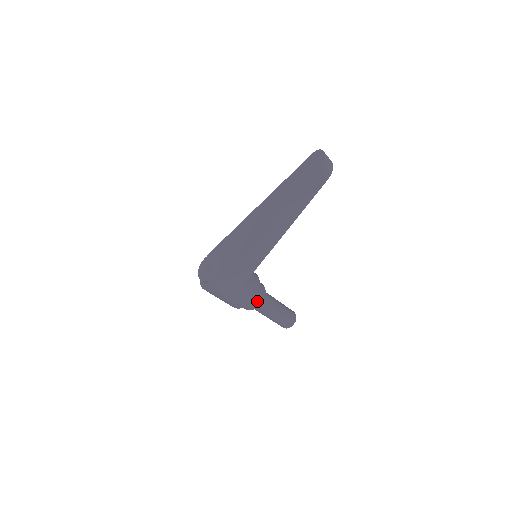
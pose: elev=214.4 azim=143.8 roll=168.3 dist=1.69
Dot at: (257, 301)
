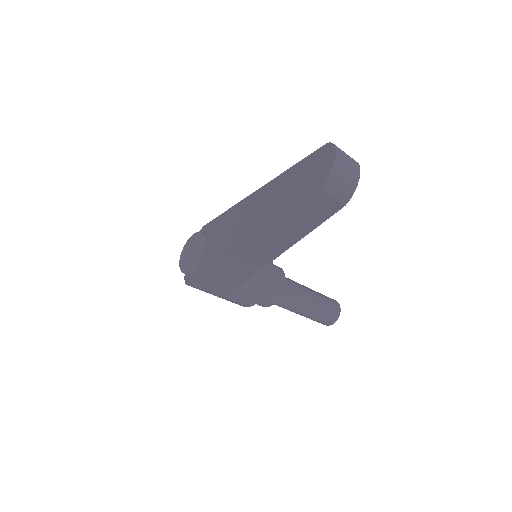
Dot at: (267, 301)
